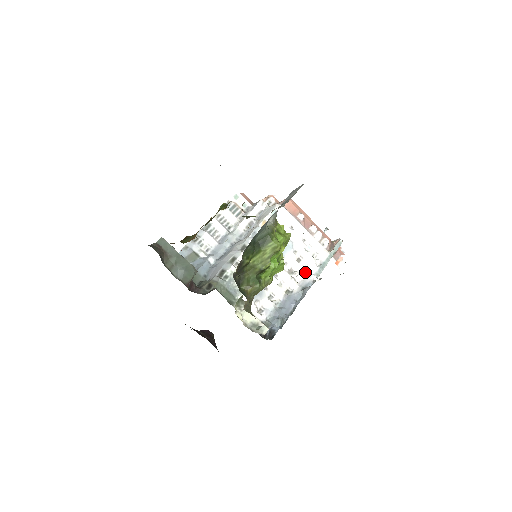
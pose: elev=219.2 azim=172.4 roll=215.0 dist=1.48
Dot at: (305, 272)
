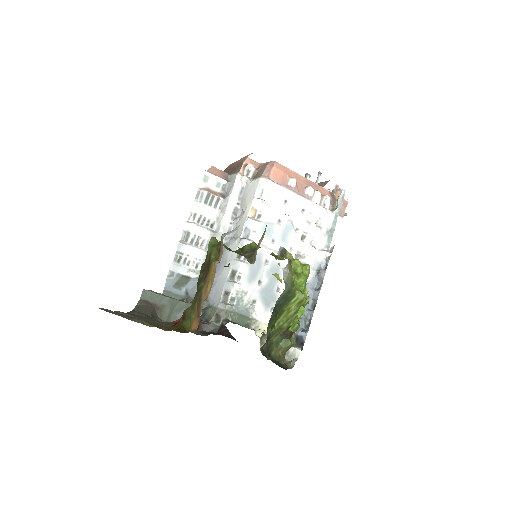
Dot at: (314, 250)
